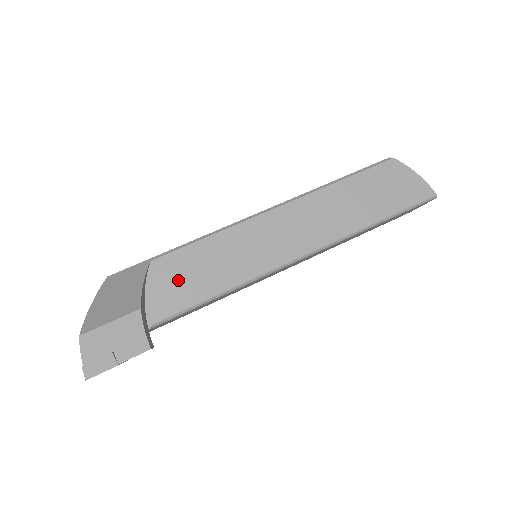
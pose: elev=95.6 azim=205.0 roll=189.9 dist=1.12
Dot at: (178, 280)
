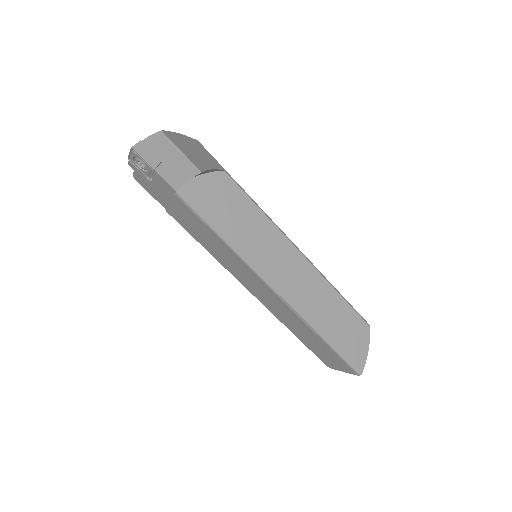
Dot at: (220, 198)
